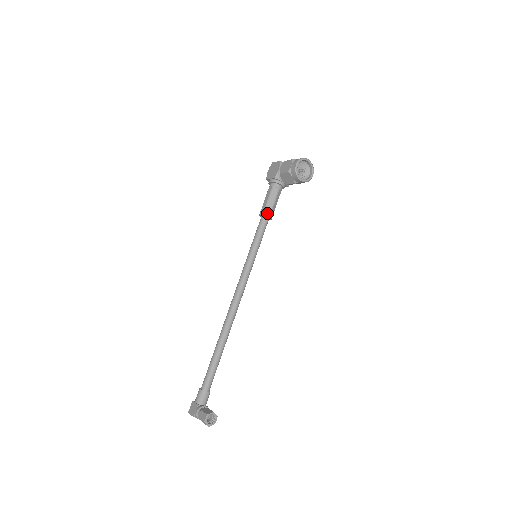
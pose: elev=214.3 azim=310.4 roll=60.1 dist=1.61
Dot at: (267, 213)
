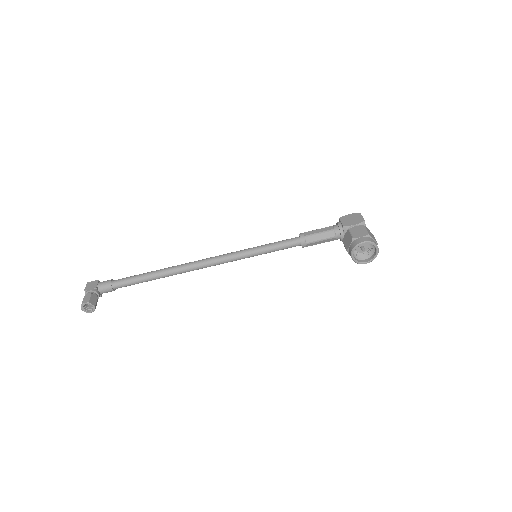
Dot at: (304, 240)
